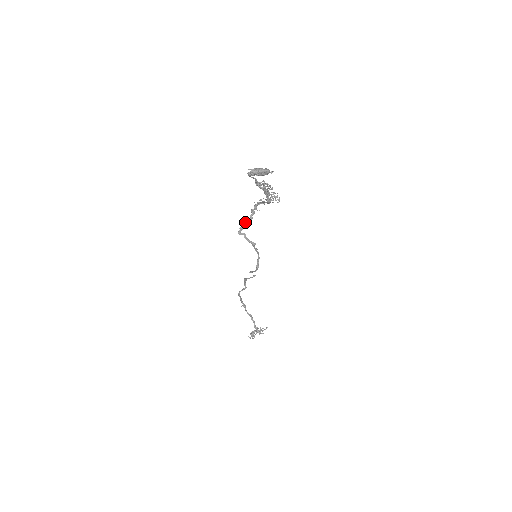
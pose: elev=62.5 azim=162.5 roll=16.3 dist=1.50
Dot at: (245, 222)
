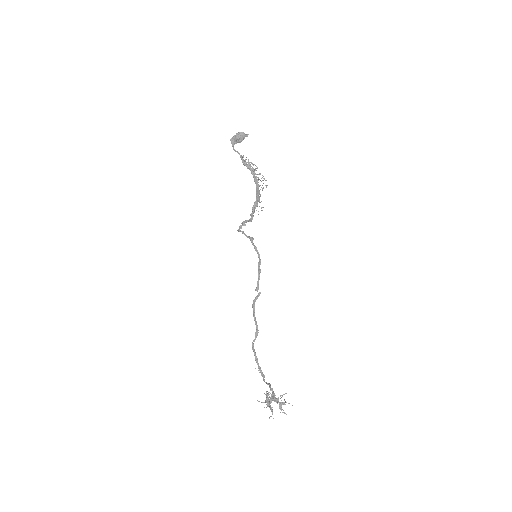
Dot at: (244, 222)
